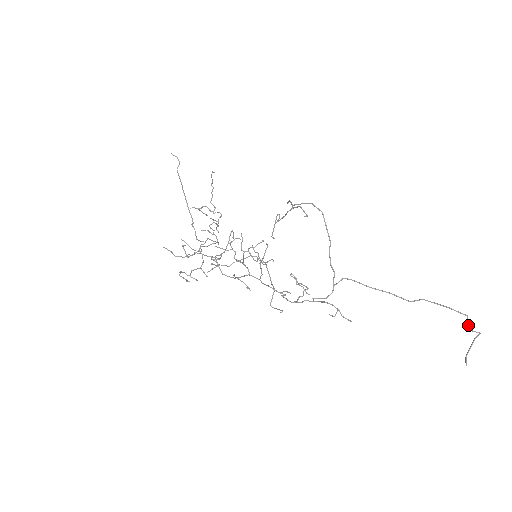
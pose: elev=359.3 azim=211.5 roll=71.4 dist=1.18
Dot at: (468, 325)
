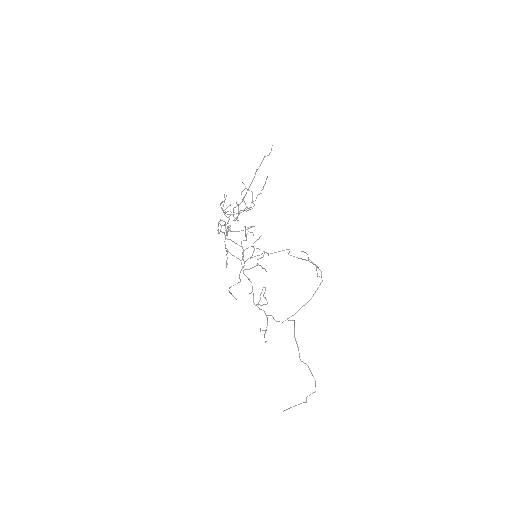
Dot at: occluded
